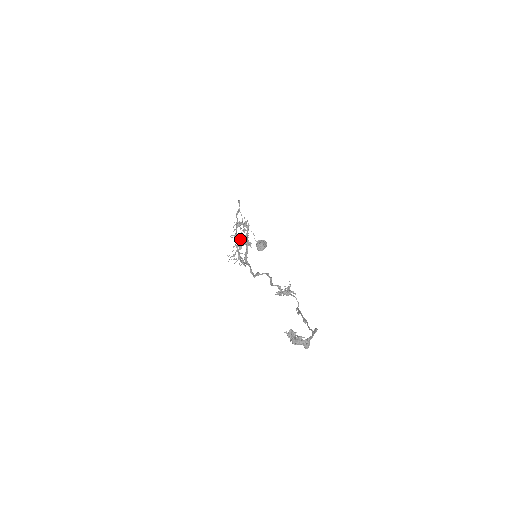
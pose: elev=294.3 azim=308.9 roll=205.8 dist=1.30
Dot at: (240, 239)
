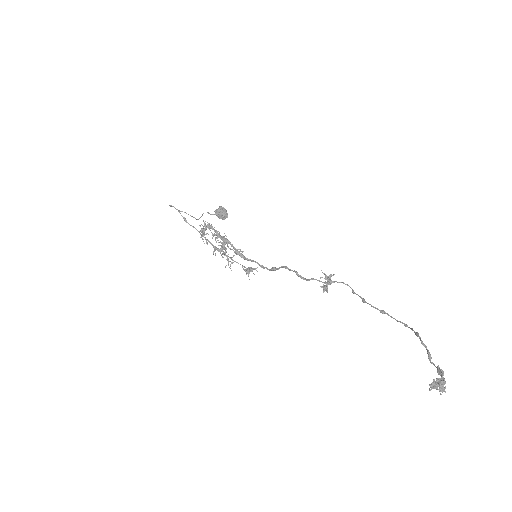
Dot at: (222, 248)
